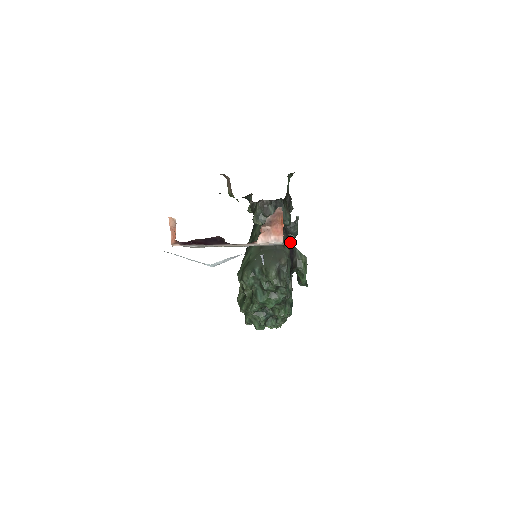
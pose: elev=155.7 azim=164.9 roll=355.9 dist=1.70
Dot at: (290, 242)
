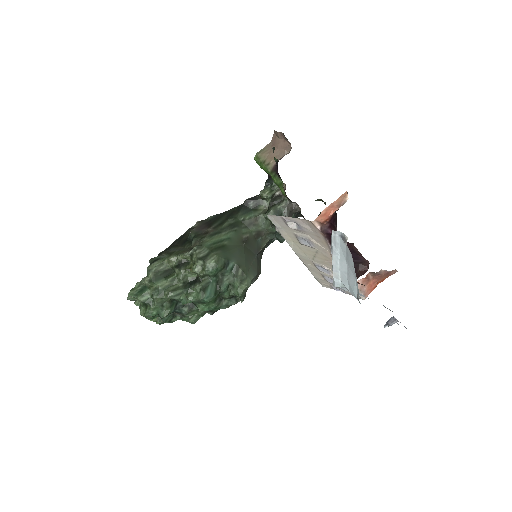
Dot at: occluded
